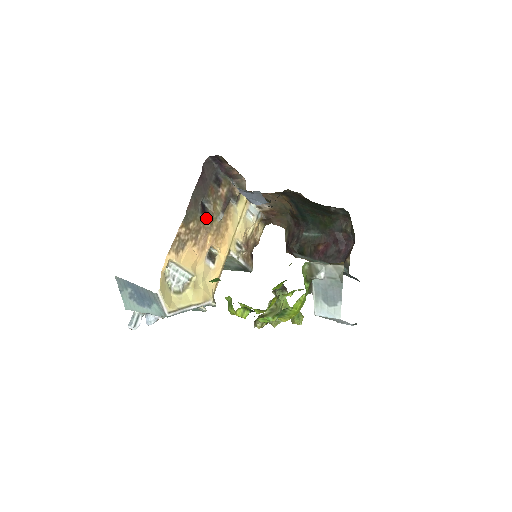
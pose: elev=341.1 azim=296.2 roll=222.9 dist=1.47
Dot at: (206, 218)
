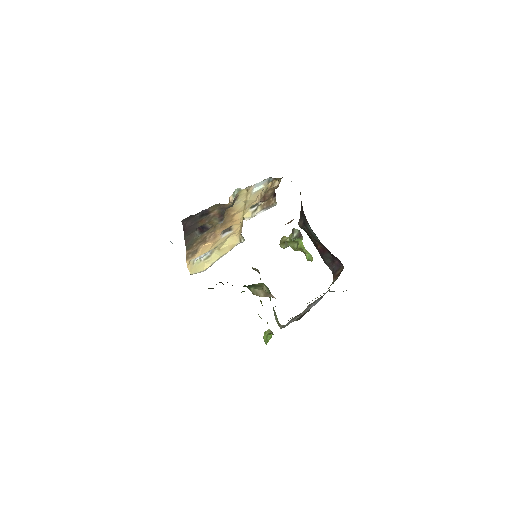
Dot at: (207, 230)
